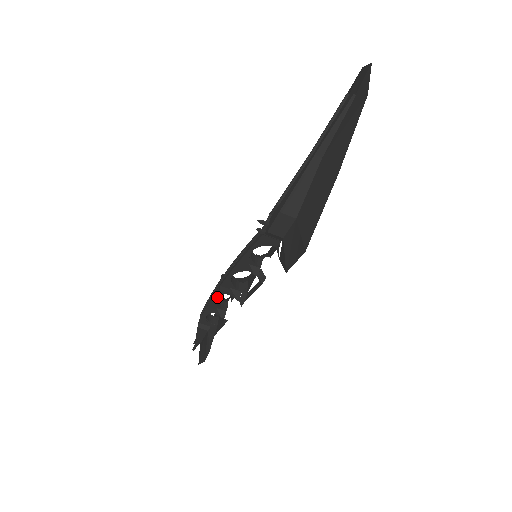
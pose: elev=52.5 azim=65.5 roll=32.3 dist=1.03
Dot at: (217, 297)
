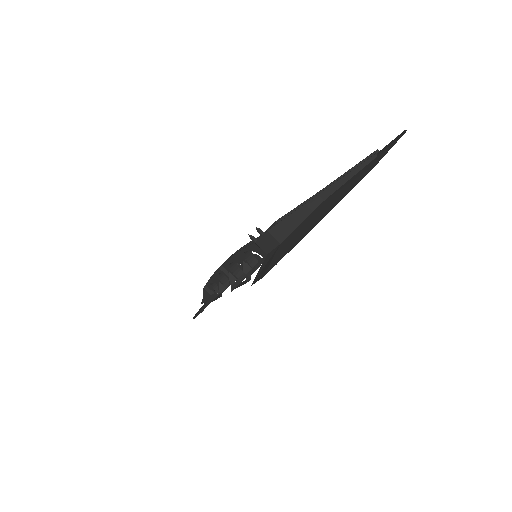
Dot at: (219, 273)
